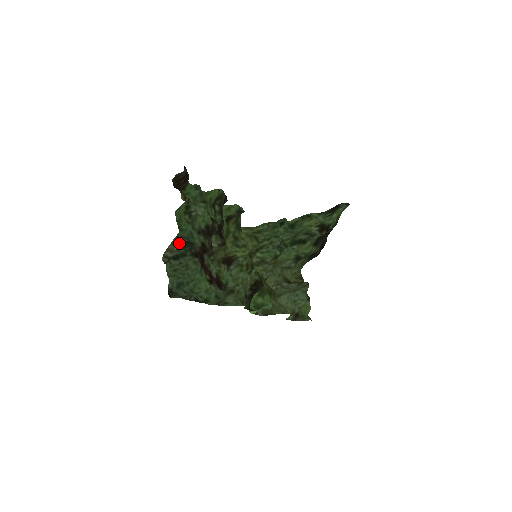
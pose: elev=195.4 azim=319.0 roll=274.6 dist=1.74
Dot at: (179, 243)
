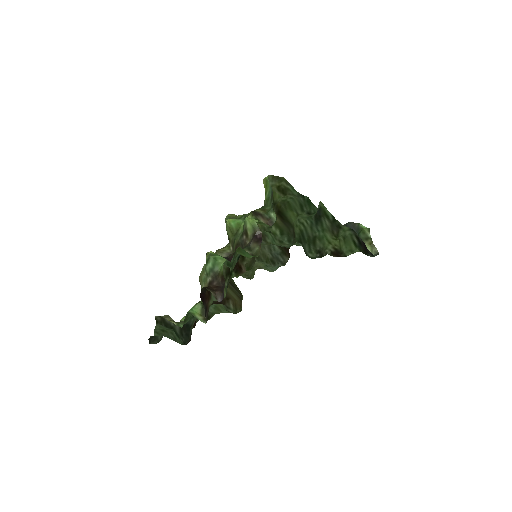
Dot at: (178, 323)
